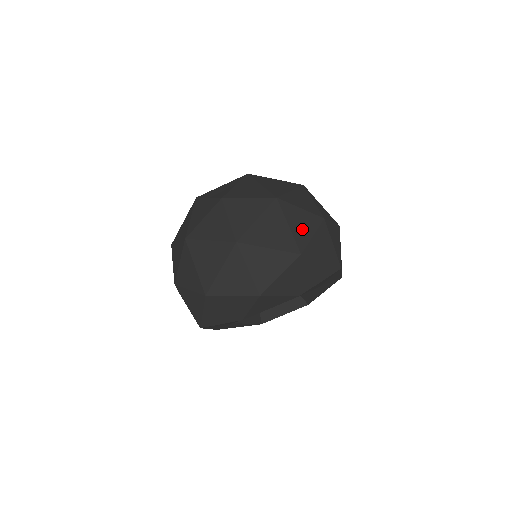
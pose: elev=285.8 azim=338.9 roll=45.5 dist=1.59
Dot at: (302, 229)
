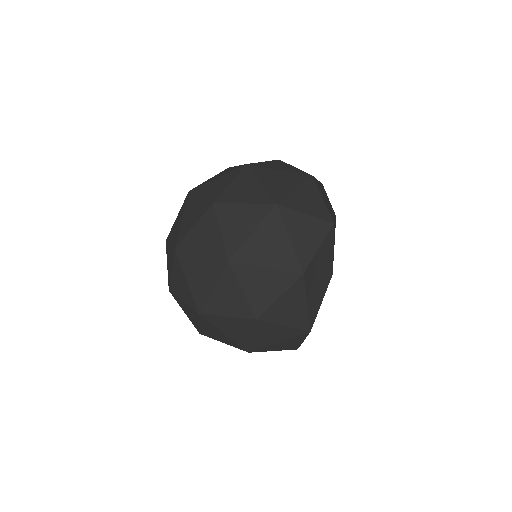
Dot at: (286, 168)
